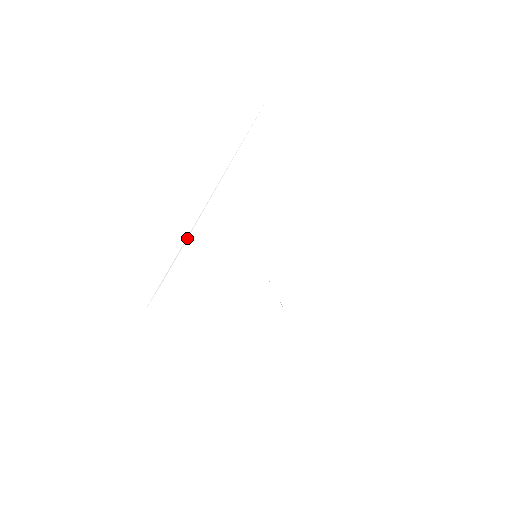
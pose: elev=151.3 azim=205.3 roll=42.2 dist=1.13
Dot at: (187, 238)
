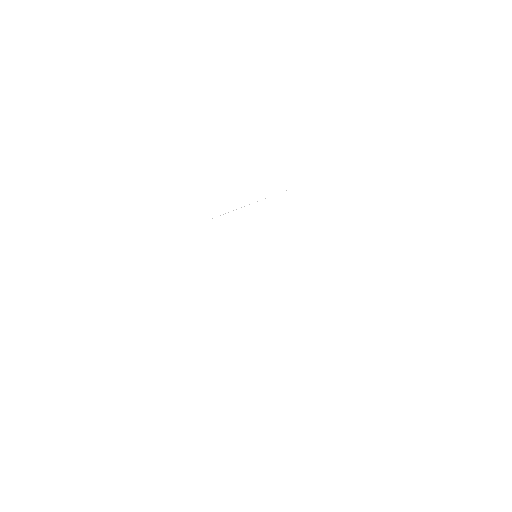
Dot at: (244, 206)
